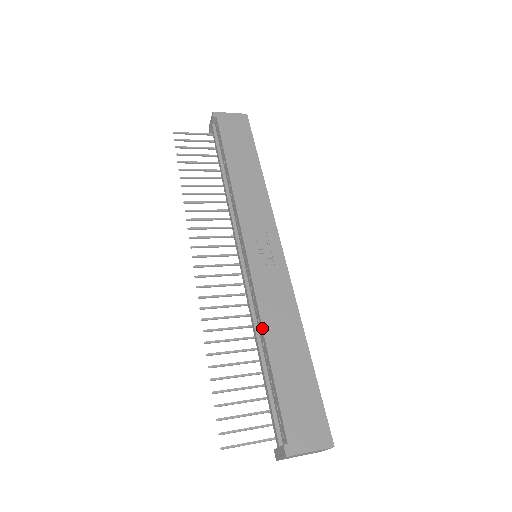
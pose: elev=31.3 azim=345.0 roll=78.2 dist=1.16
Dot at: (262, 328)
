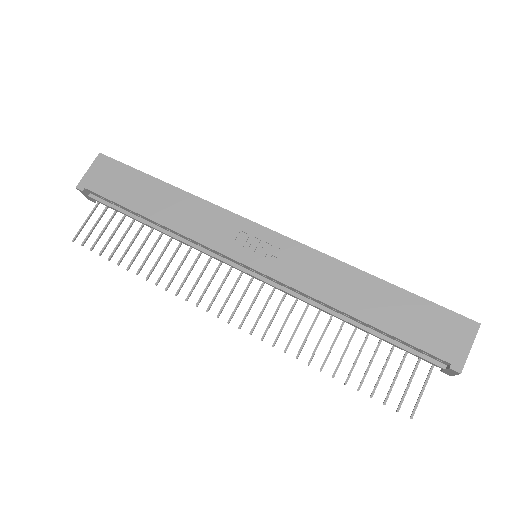
Dot at: (333, 308)
